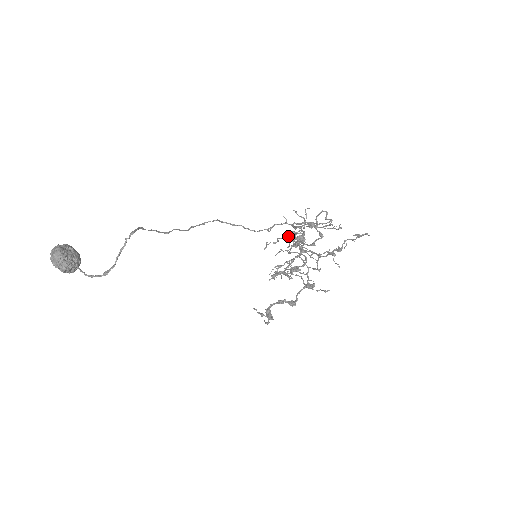
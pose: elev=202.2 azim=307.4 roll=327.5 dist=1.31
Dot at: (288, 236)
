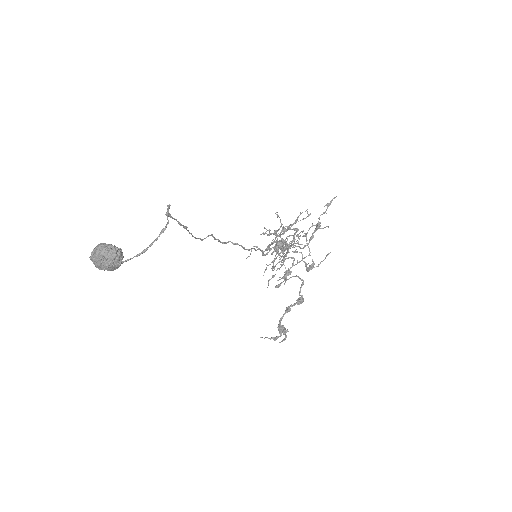
Dot at: occluded
